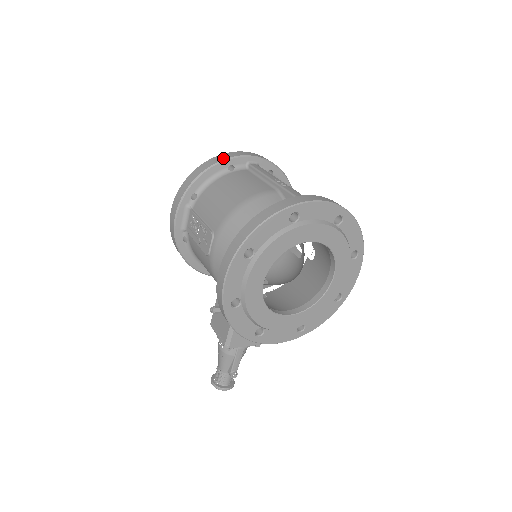
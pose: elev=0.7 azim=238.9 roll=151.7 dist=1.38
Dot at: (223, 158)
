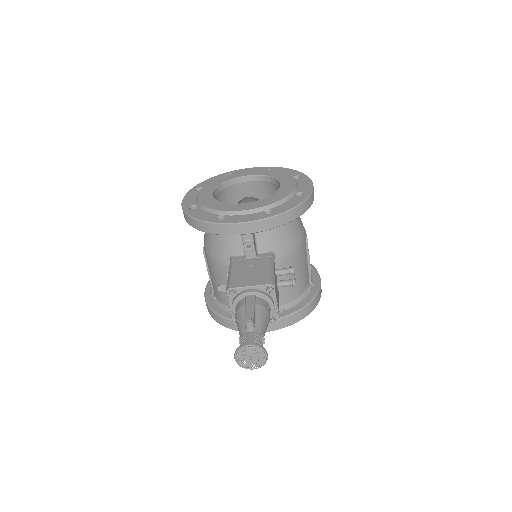
Dot at: occluded
